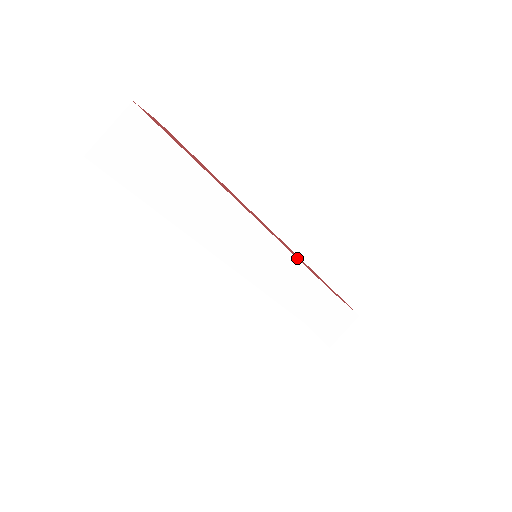
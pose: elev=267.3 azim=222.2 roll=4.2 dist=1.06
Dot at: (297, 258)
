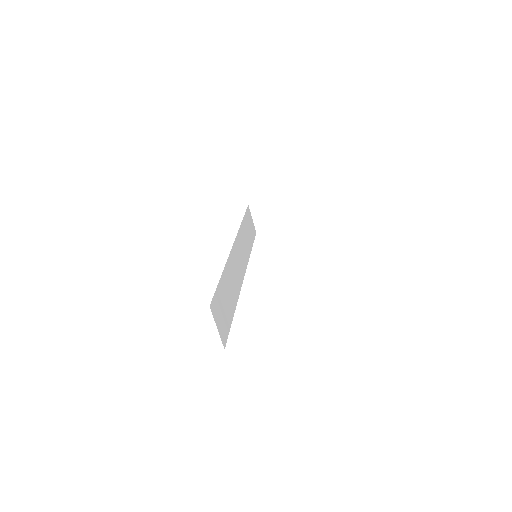
Dot at: (241, 224)
